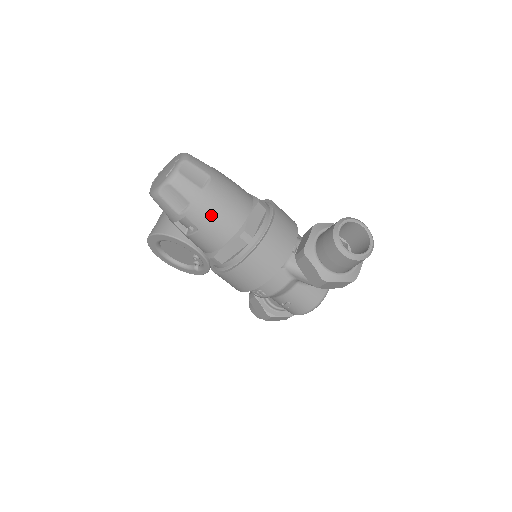
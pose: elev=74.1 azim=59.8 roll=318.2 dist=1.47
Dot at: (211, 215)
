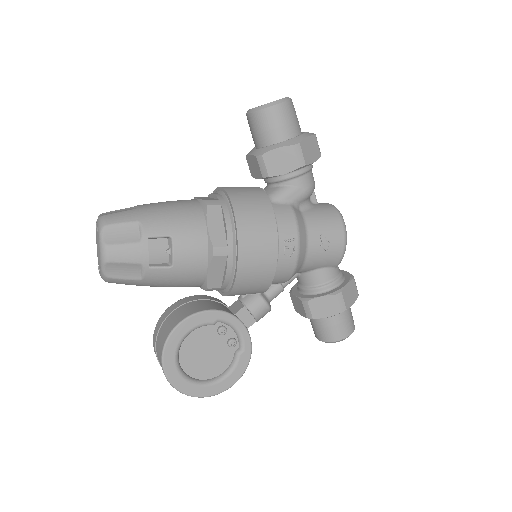
Dot at: (166, 214)
